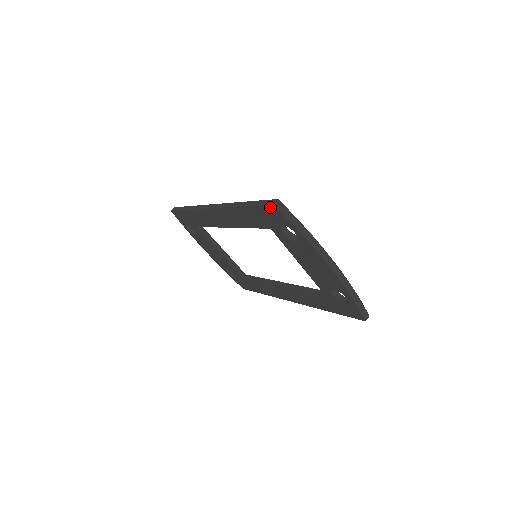
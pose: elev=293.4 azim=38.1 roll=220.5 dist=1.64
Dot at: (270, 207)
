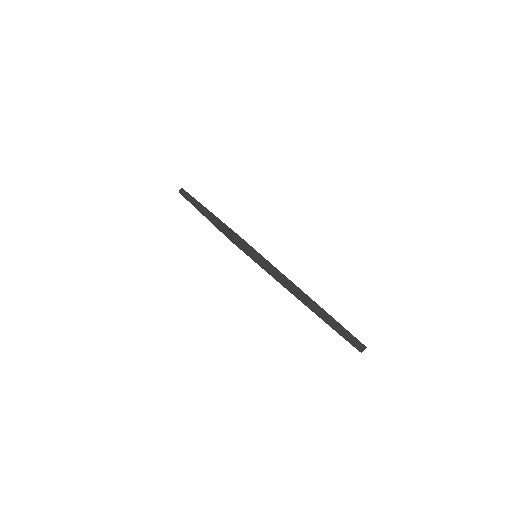
Dot at: occluded
